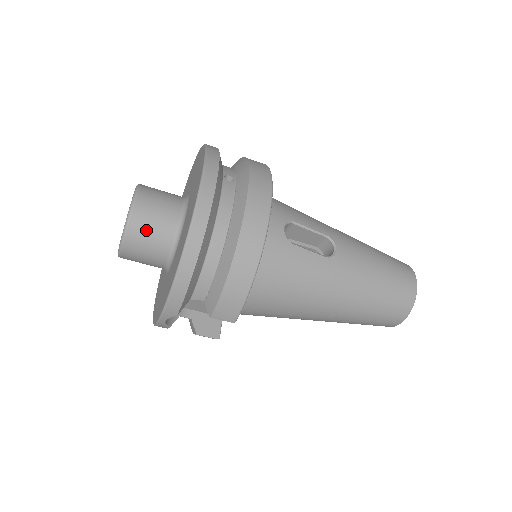
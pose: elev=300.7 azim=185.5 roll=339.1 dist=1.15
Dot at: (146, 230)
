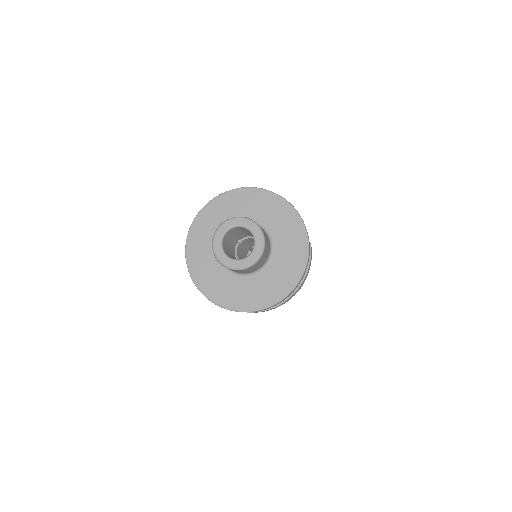
Dot at: occluded
